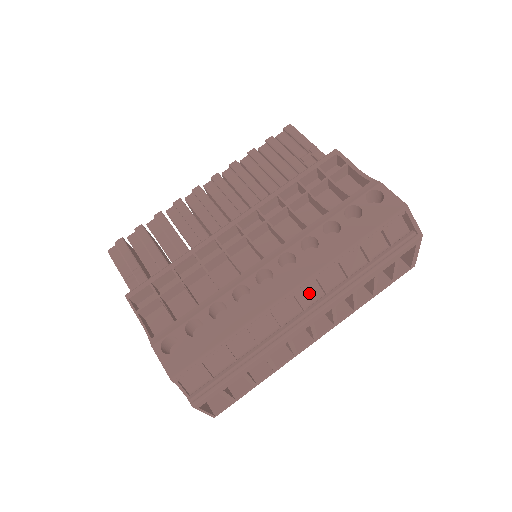
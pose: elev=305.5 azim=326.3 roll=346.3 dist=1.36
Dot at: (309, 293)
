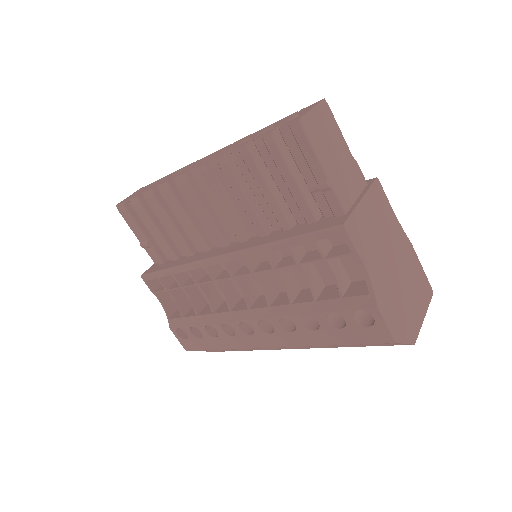
Dot at: occluded
